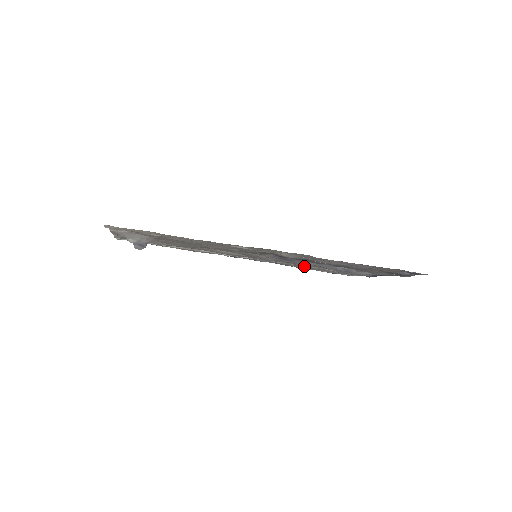
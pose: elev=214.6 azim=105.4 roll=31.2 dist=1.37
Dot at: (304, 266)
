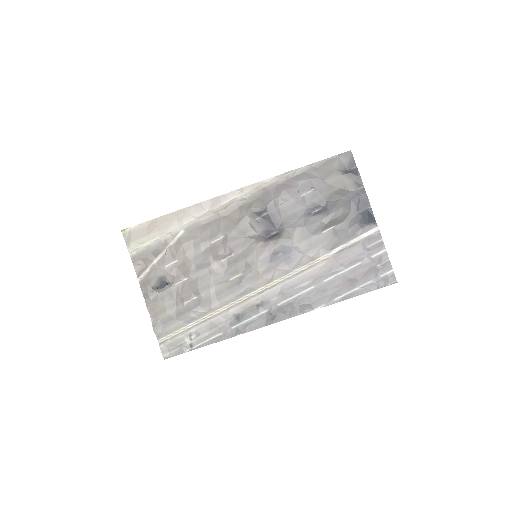
Dot at: (319, 267)
